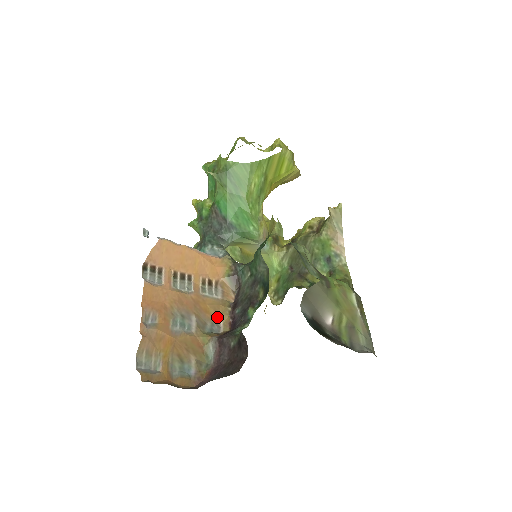
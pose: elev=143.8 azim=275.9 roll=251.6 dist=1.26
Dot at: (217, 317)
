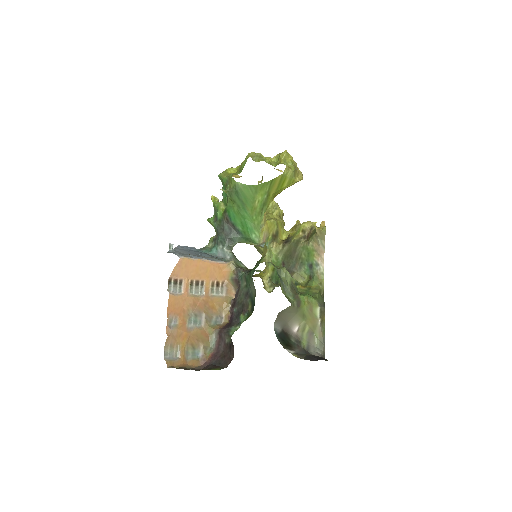
Dot at: (221, 311)
